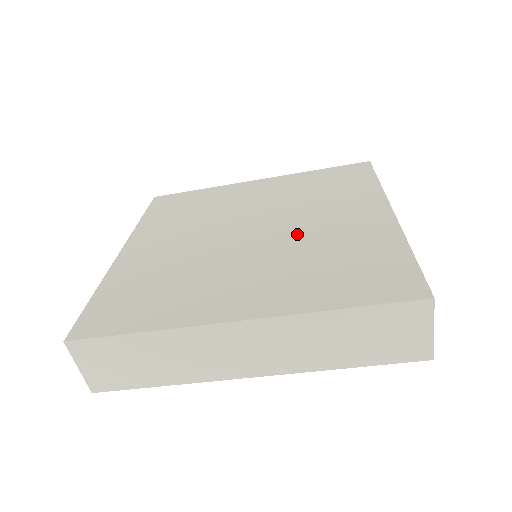
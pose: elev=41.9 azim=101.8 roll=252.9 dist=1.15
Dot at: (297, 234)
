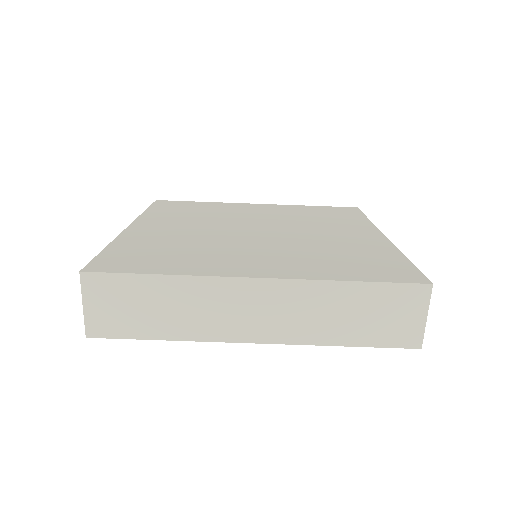
Dot at: (302, 237)
